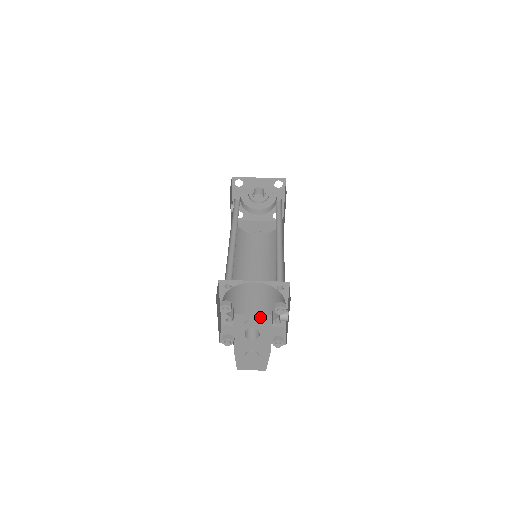
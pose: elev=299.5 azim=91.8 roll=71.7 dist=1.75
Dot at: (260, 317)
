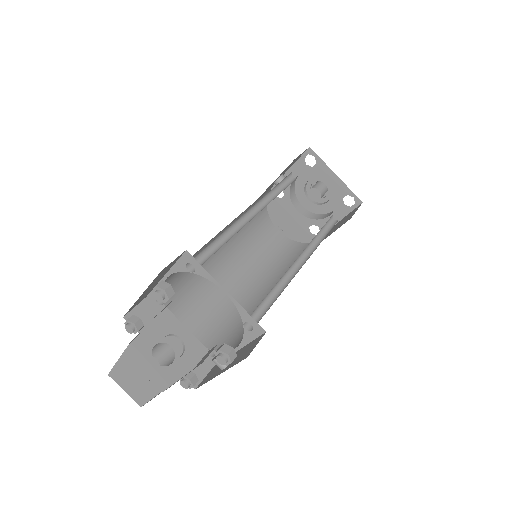
Dot at: (193, 340)
